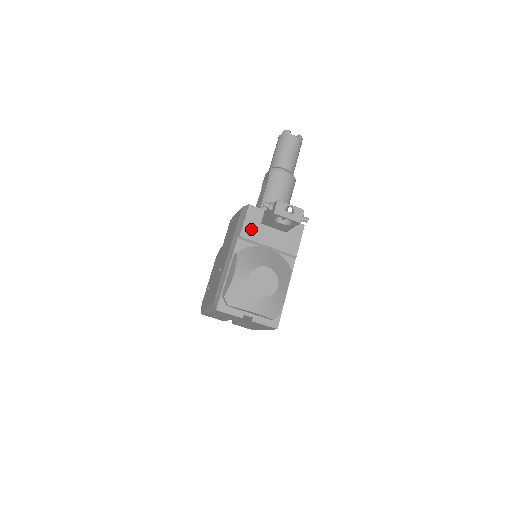
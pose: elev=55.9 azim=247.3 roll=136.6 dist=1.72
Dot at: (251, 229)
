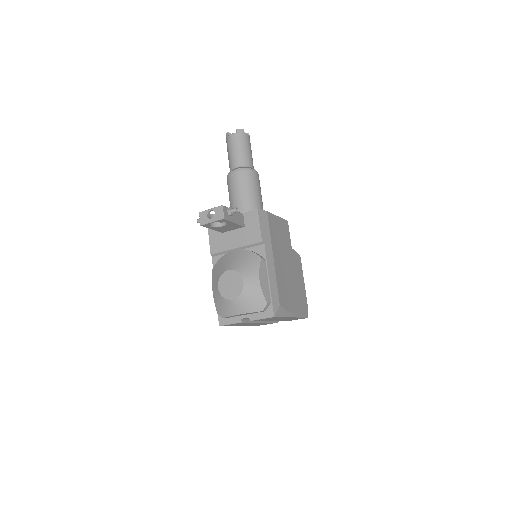
Dot at: (216, 243)
